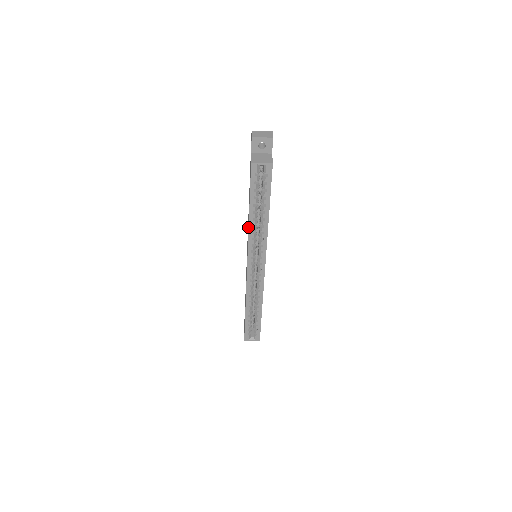
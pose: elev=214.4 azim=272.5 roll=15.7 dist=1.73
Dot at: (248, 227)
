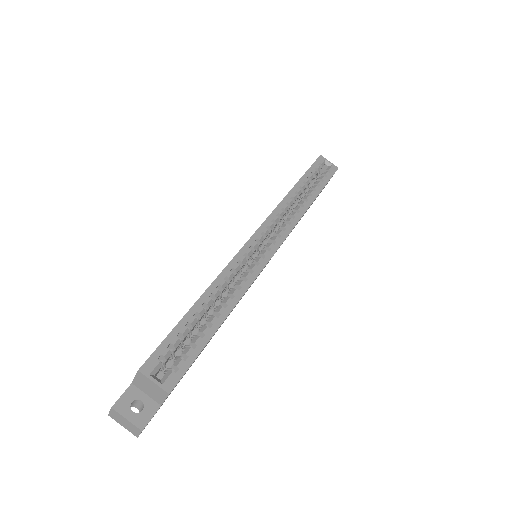
Dot at: occluded
